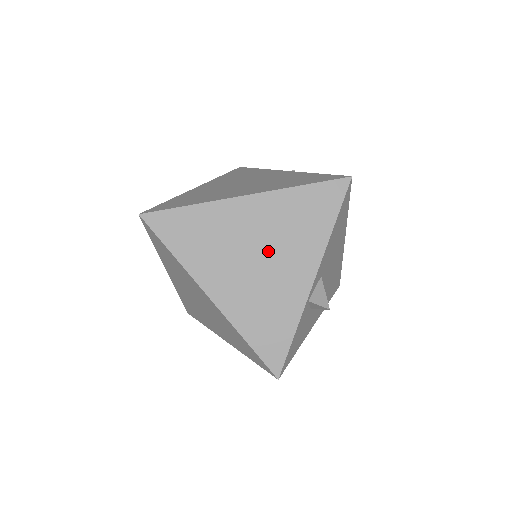
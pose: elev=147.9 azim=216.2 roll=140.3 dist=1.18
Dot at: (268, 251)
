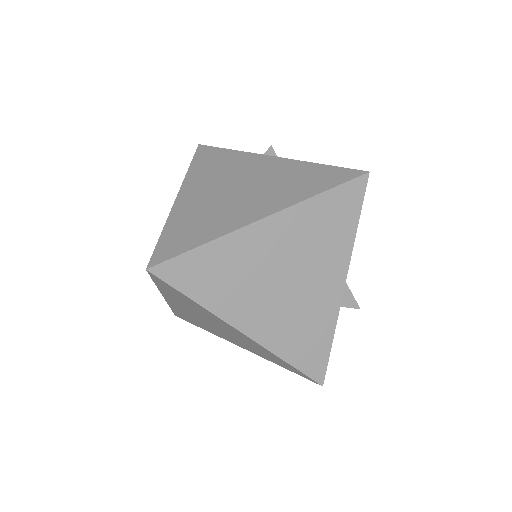
Dot at: (296, 271)
